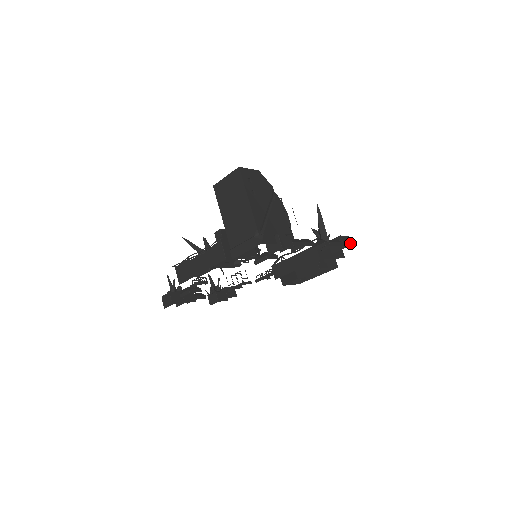
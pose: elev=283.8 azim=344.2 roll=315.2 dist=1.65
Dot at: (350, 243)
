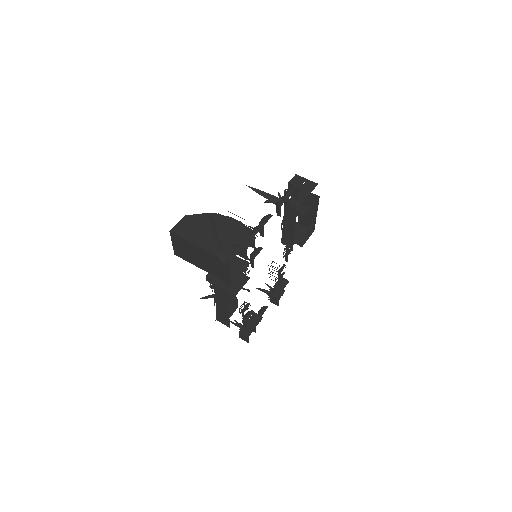
Dot at: (301, 178)
